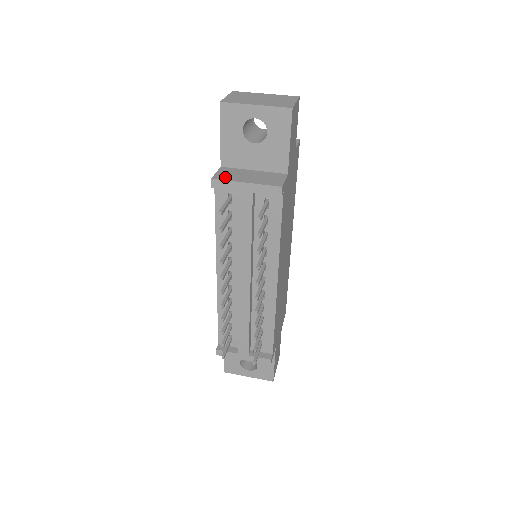
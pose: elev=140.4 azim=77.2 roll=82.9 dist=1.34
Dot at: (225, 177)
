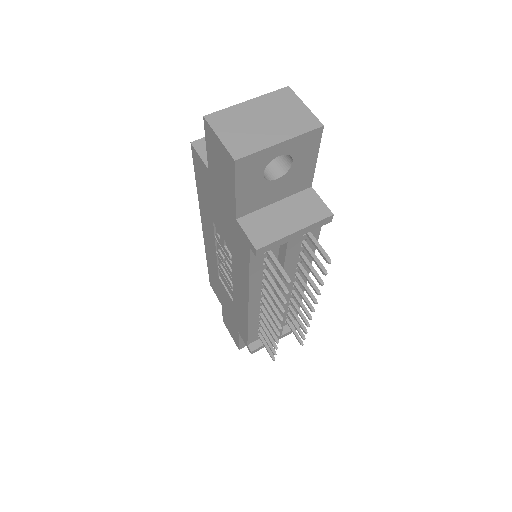
Dot at: (266, 237)
